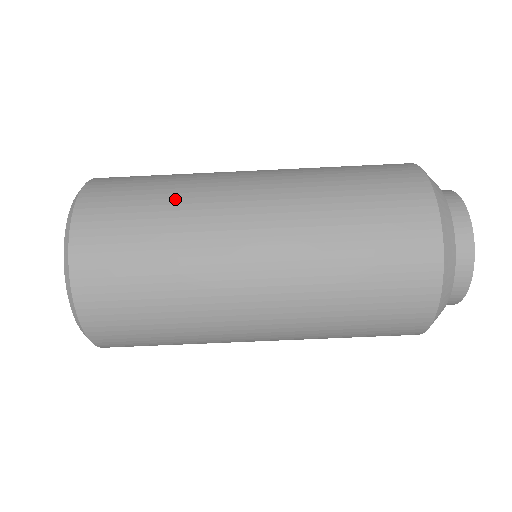
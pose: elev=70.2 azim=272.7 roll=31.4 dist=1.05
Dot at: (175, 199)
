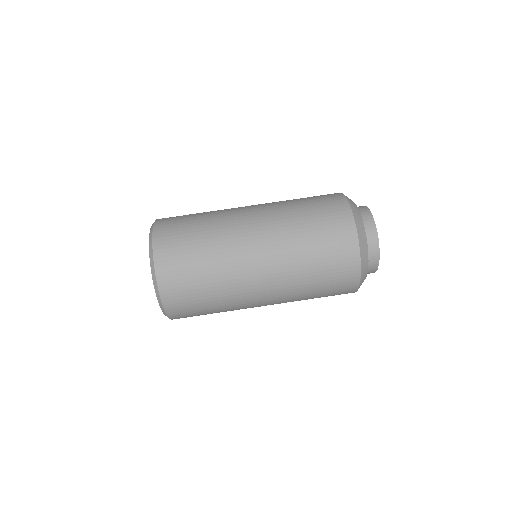
Dot at: (209, 212)
